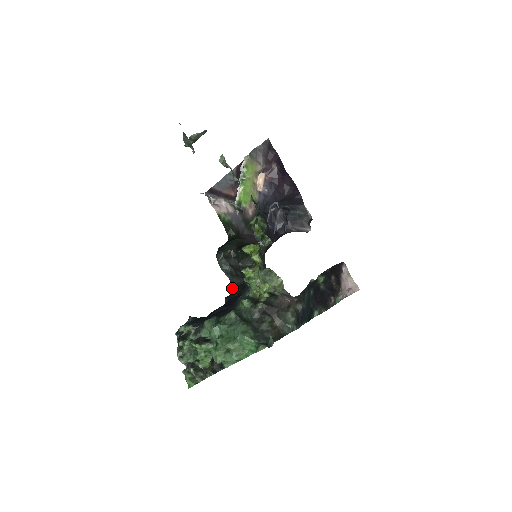
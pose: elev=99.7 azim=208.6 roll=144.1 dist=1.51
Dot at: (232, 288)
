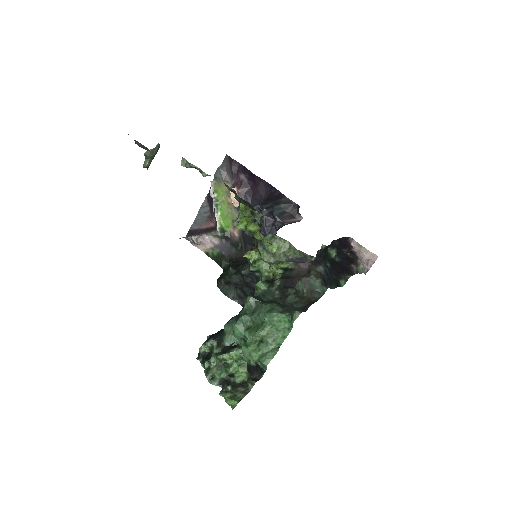
Dot at: occluded
